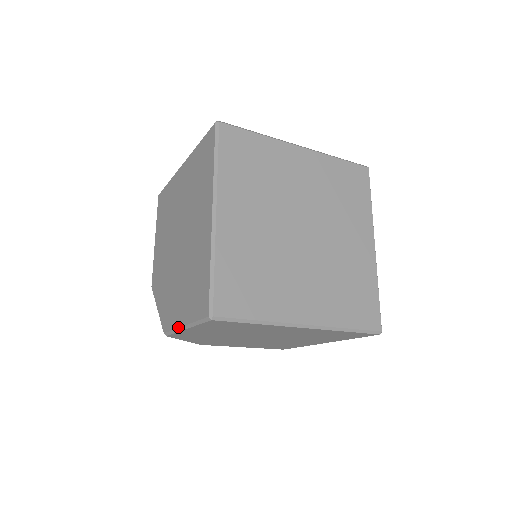
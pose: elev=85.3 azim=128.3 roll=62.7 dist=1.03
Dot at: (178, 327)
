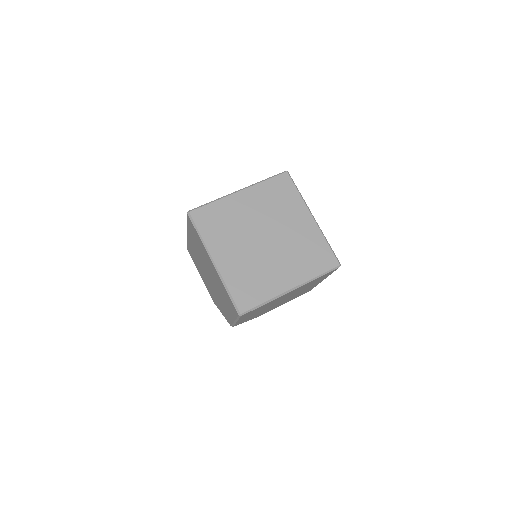
Dot at: (233, 322)
